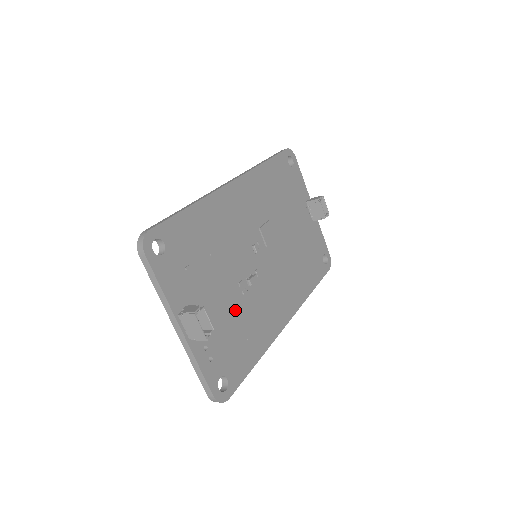
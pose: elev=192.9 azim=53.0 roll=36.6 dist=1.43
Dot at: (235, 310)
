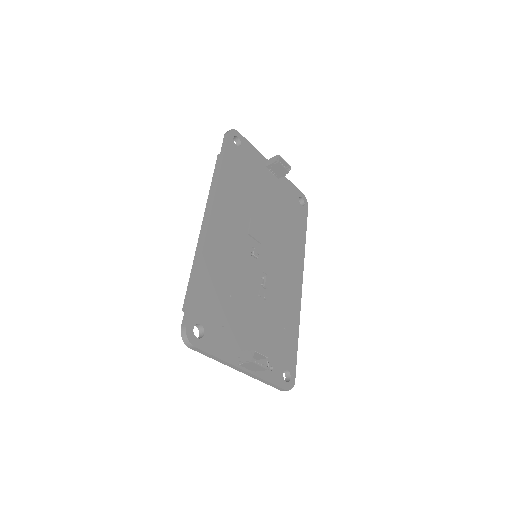
Dot at: (267, 317)
